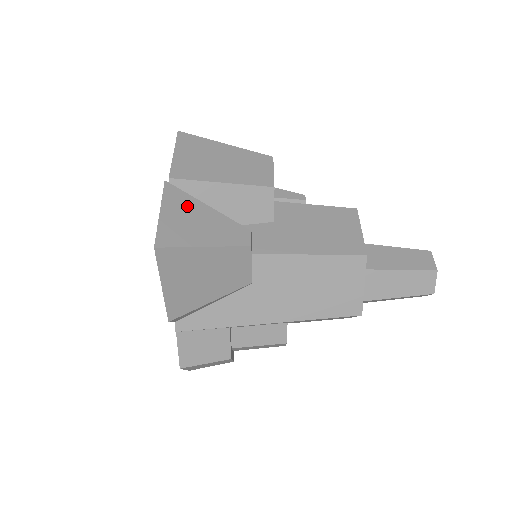
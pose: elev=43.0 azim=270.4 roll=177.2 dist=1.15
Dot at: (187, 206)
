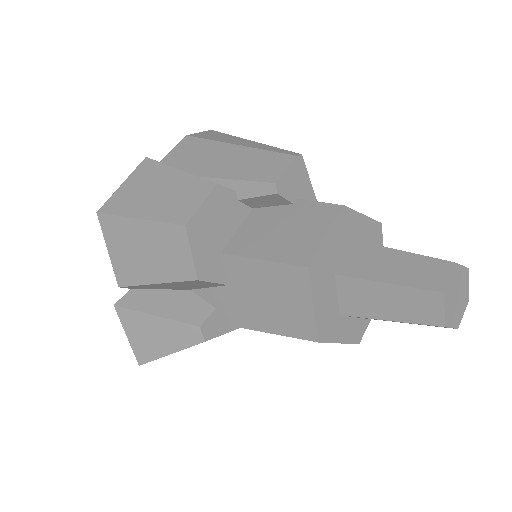
Dot at: (141, 323)
